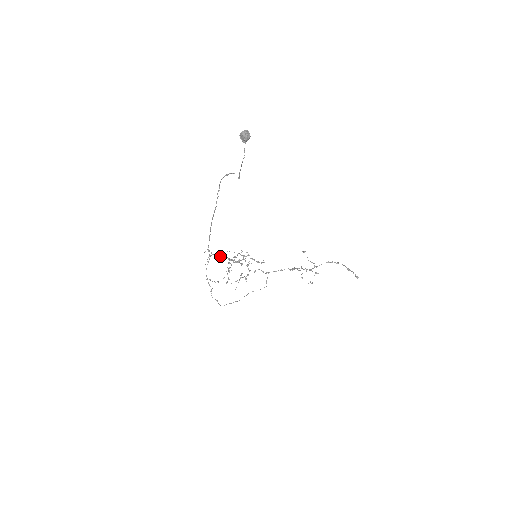
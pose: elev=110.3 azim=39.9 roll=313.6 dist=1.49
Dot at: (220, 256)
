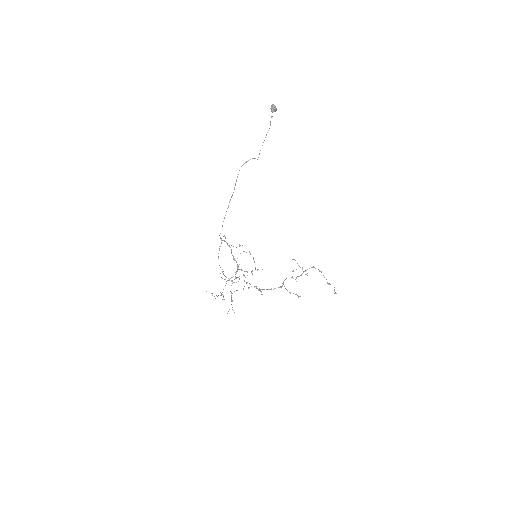
Dot at: occluded
